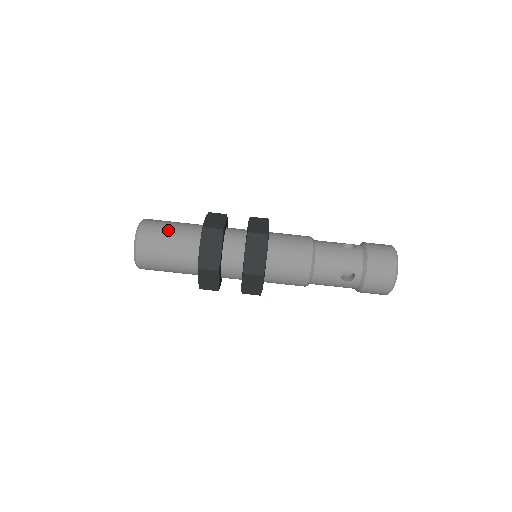
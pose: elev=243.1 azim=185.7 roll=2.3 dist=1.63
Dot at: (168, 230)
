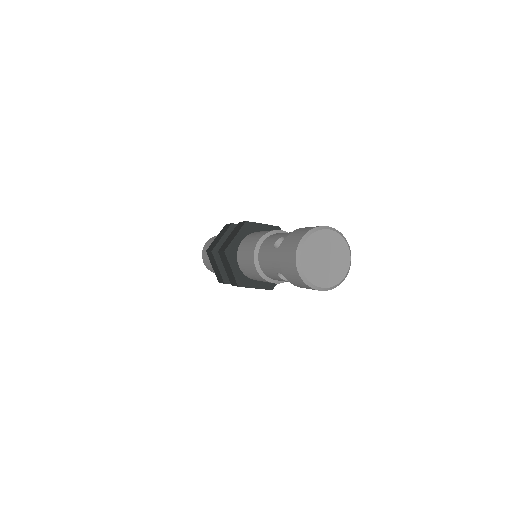
Dot at: occluded
